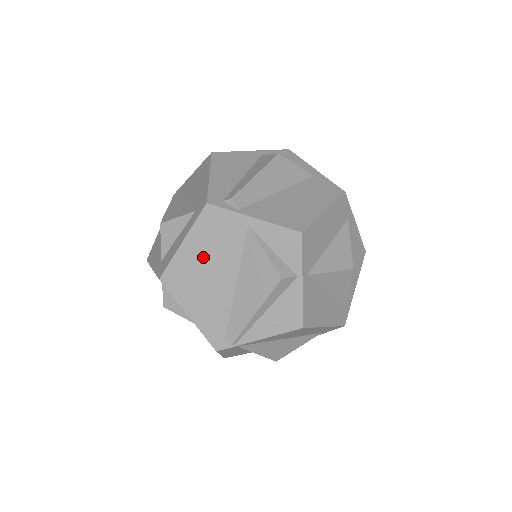
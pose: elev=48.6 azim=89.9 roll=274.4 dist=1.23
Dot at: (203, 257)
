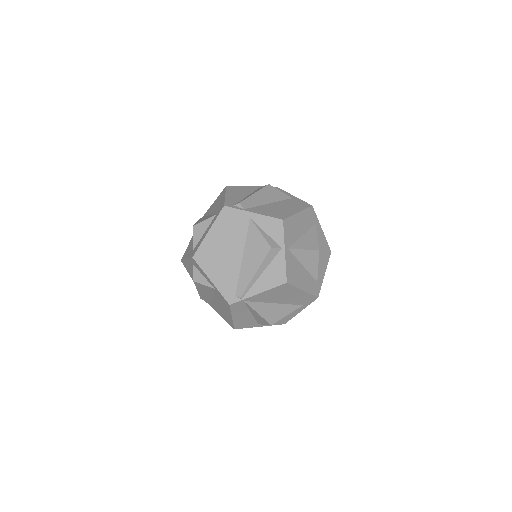
Dot at: (221, 240)
